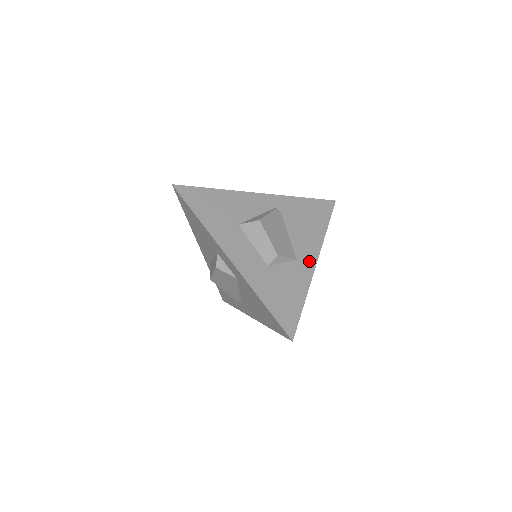
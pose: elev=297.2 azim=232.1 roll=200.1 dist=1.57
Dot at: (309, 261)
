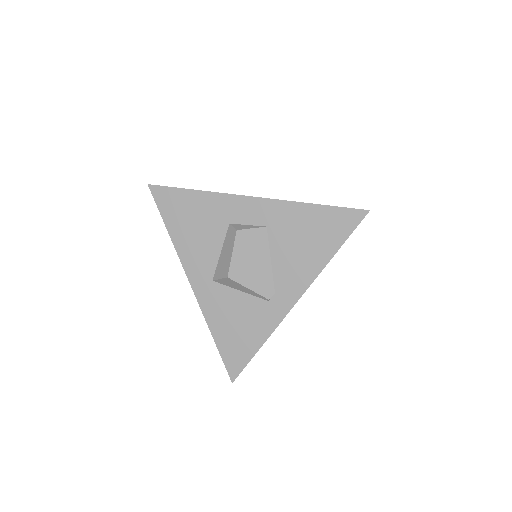
Dot at: occluded
